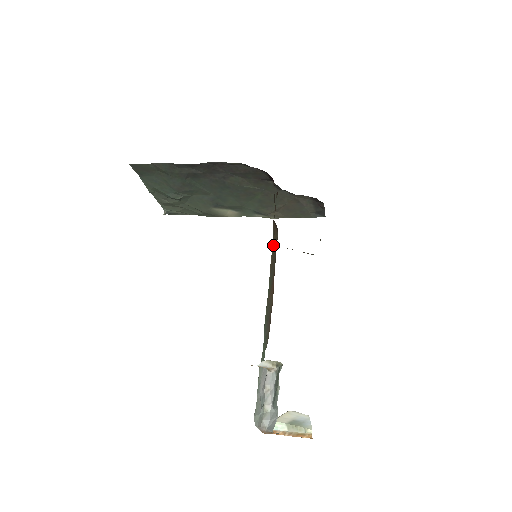
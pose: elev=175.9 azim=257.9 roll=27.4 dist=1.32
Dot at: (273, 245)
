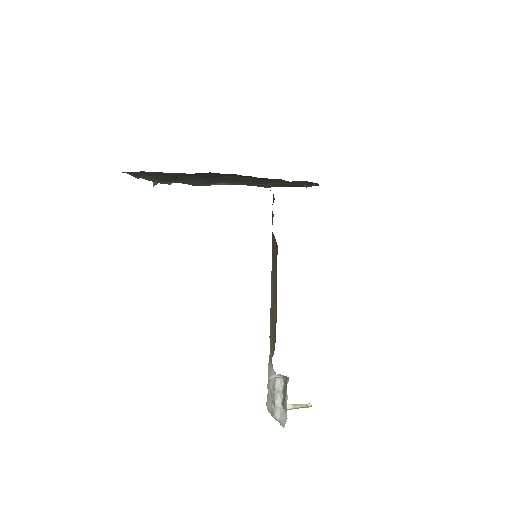
Dot at: (273, 255)
